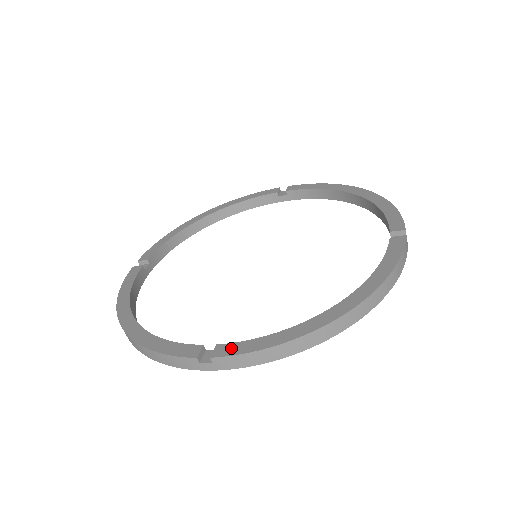
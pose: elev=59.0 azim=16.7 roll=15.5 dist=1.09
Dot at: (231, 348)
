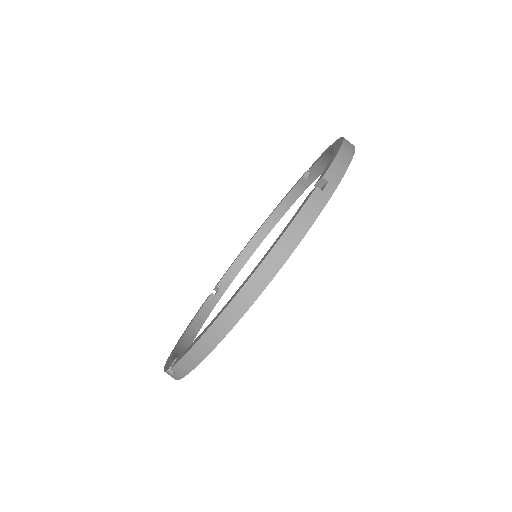
Dot at: (179, 357)
